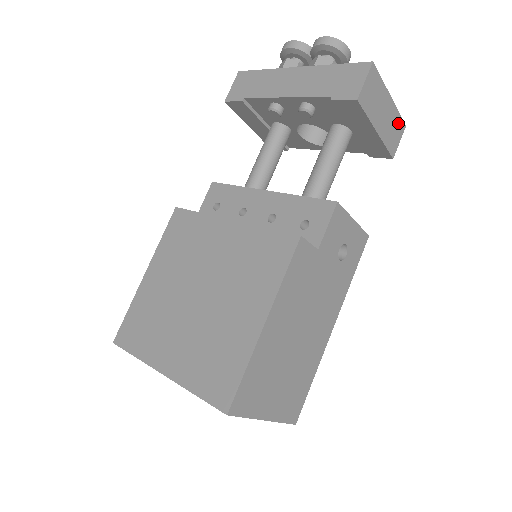
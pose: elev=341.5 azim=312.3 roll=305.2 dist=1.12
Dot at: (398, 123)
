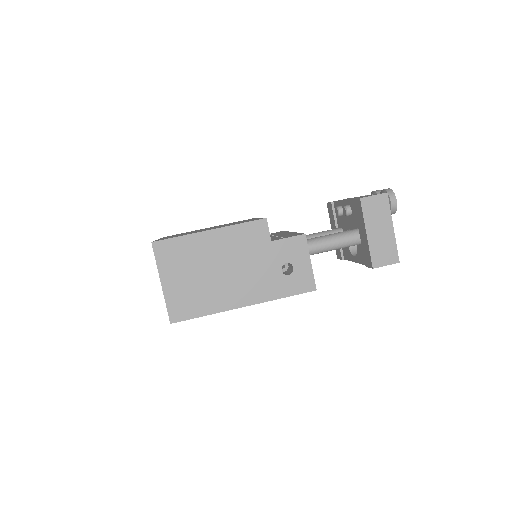
Dot at: (392, 252)
